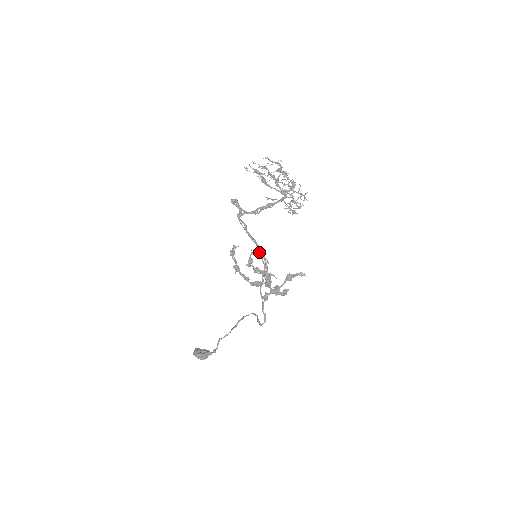
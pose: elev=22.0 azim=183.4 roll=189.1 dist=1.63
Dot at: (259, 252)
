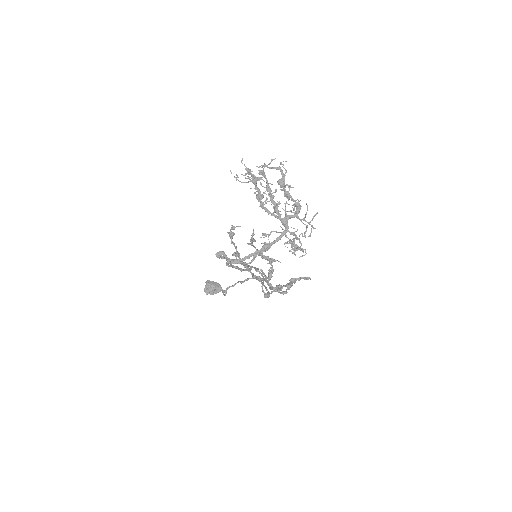
Dot at: (257, 270)
